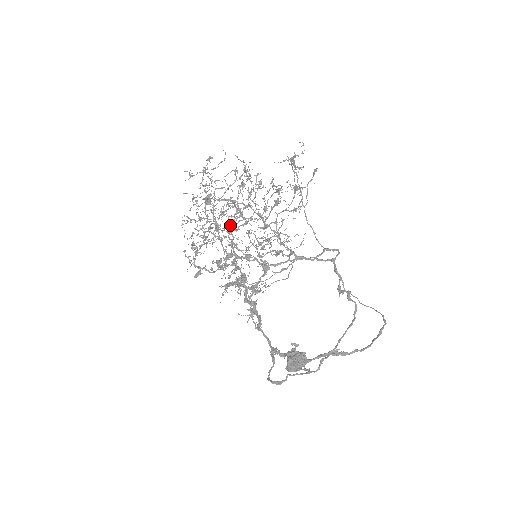
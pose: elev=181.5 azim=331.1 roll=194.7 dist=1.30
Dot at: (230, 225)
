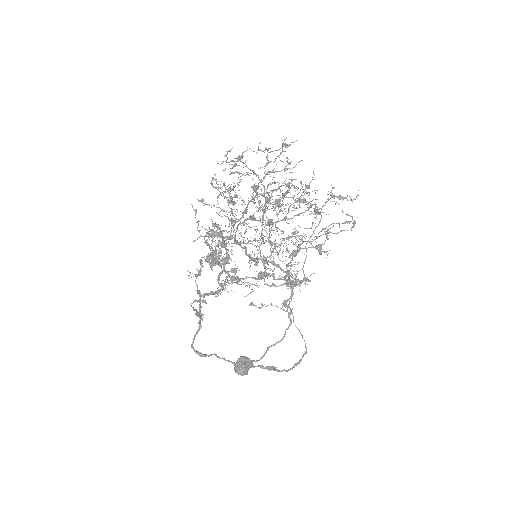
Dot at: occluded
